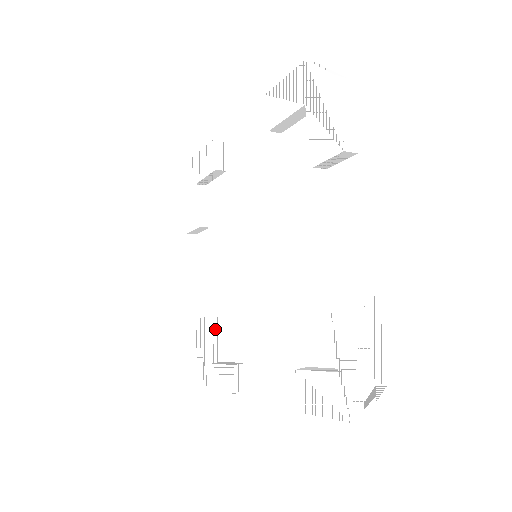
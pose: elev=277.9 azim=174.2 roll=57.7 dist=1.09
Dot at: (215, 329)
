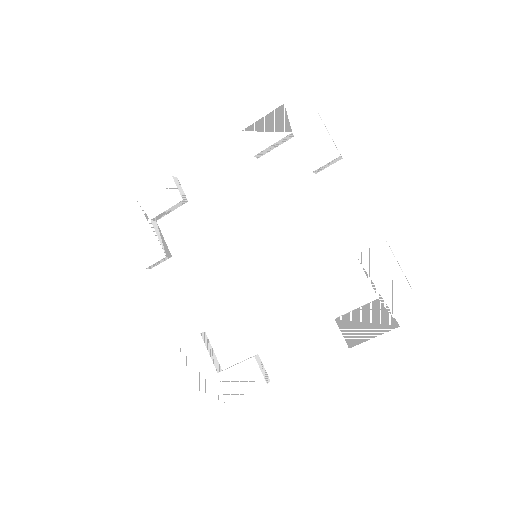
Dot at: (208, 343)
